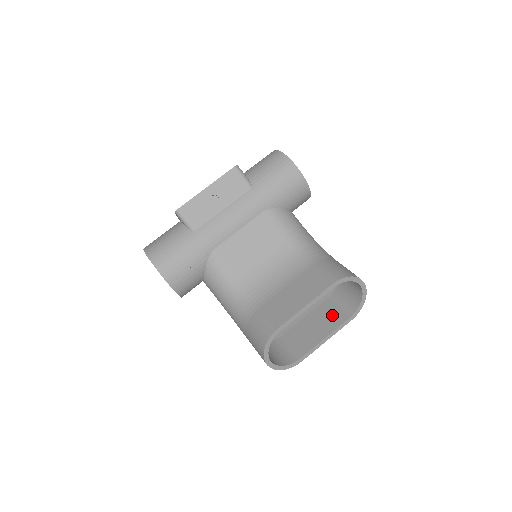
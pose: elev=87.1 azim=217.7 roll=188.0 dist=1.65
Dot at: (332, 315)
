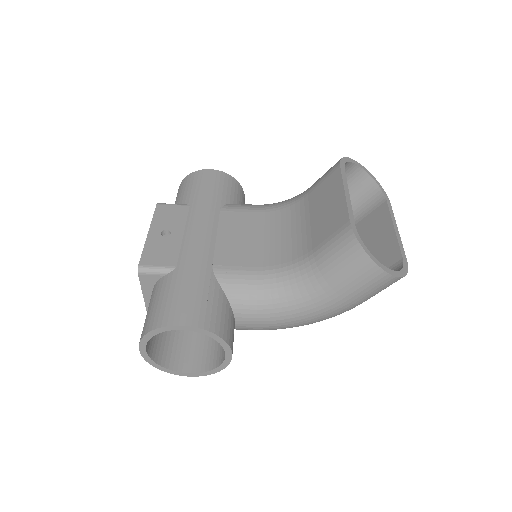
Dot at: (373, 221)
